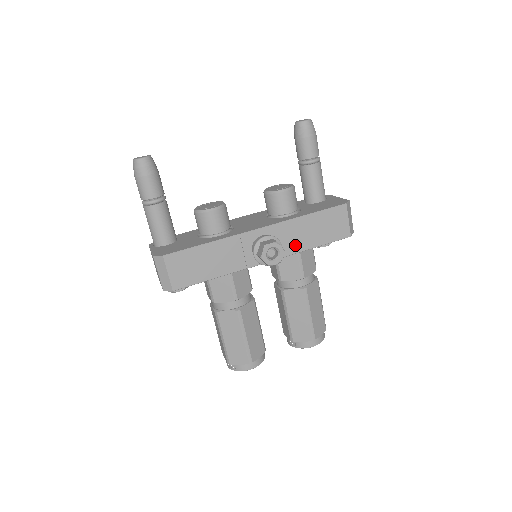
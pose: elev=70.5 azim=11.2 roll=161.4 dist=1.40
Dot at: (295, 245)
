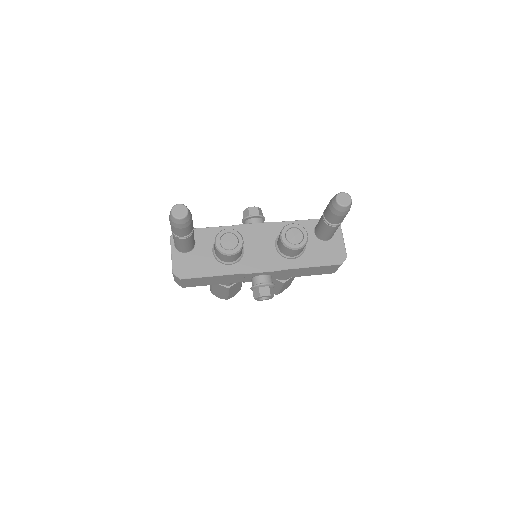
Dot at: (287, 276)
